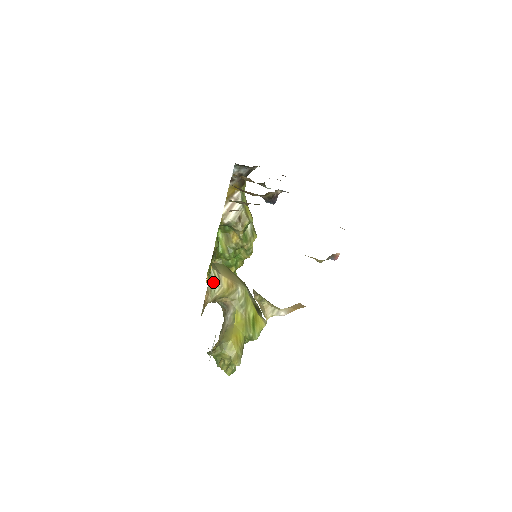
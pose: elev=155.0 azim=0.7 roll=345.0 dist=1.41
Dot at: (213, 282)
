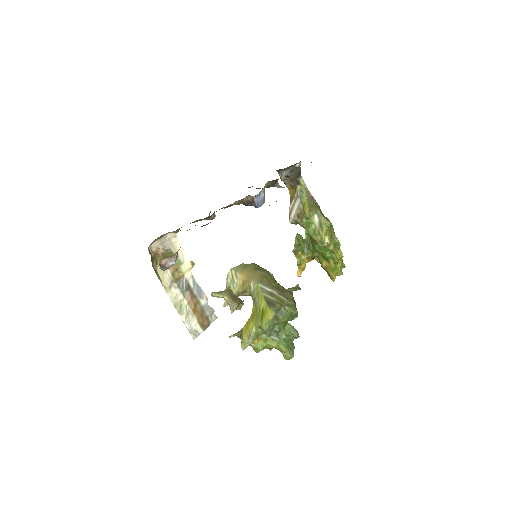
Dot at: (230, 280)
